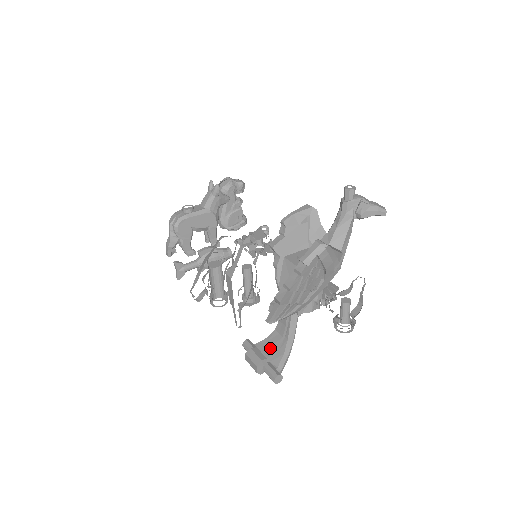
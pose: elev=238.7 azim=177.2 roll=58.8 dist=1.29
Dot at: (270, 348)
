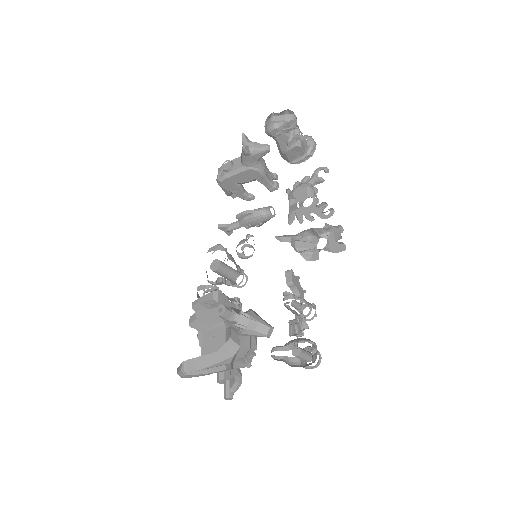
Dot at: (228, 371)
